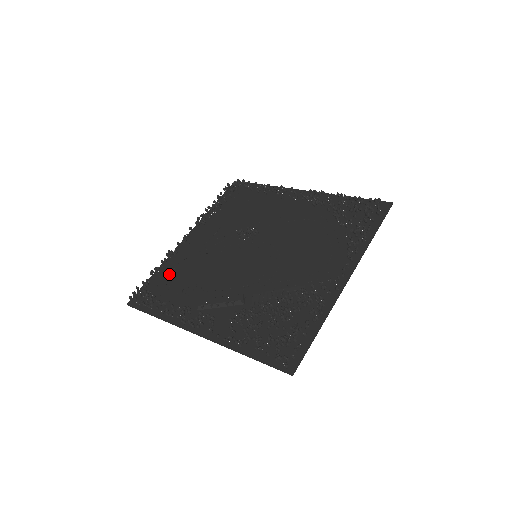
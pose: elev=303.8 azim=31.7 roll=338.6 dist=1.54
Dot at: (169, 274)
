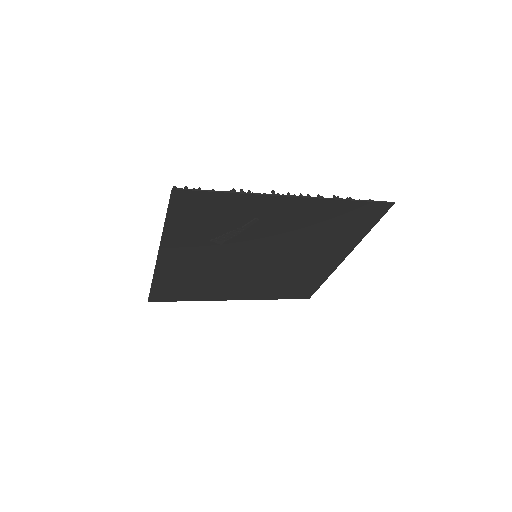
Dot at: (193, 292)
